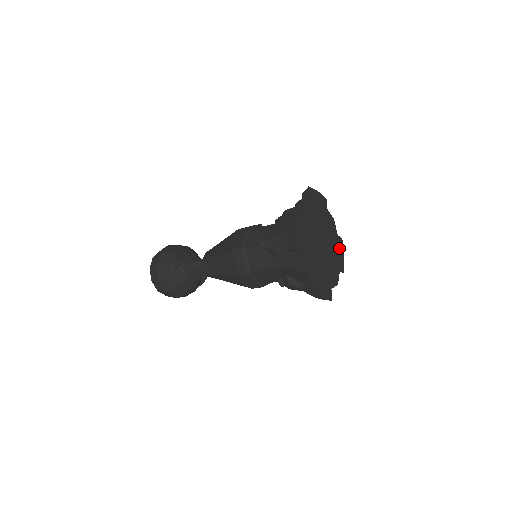
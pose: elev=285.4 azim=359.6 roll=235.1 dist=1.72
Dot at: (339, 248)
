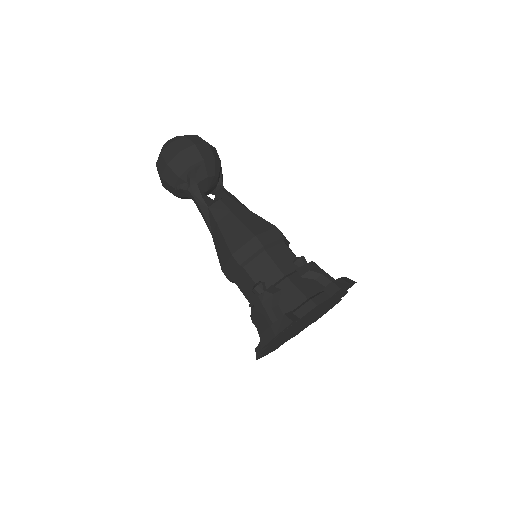
Dot at: (329, 309)
